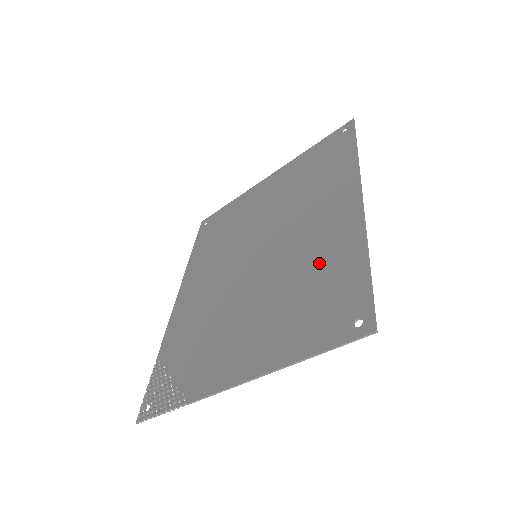
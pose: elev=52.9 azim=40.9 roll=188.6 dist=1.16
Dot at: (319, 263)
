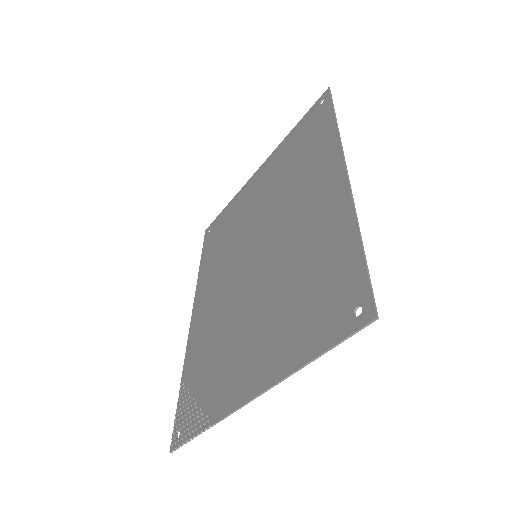
Dot at: (314, 252)
